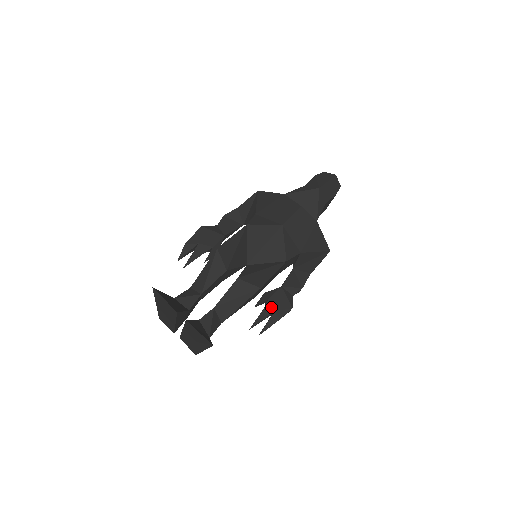
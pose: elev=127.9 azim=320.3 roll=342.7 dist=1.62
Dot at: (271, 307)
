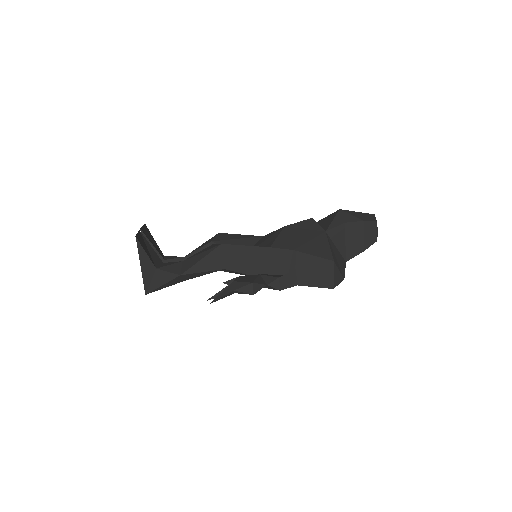
Dot at: (234, 280)
